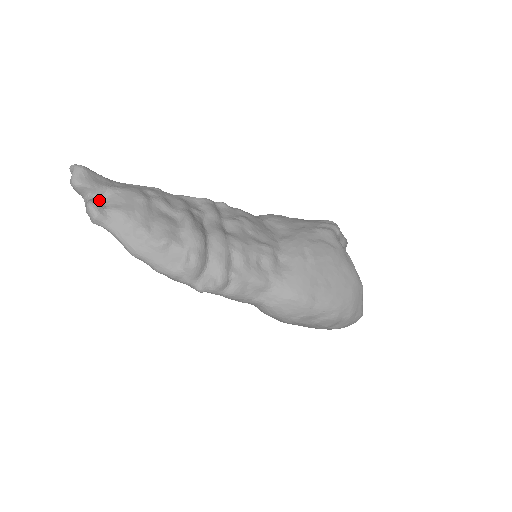
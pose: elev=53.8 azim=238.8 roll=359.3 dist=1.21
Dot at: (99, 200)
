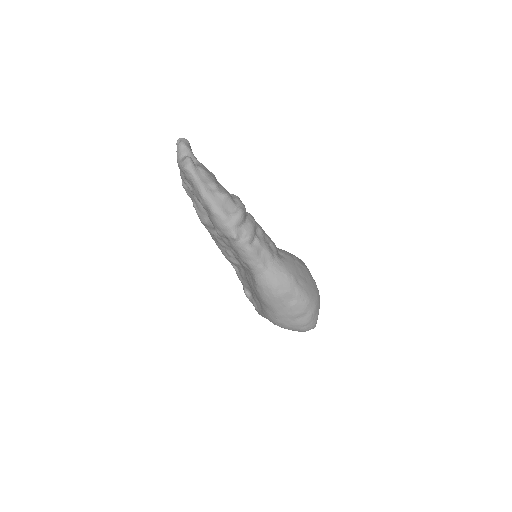
Dot at: occluded
